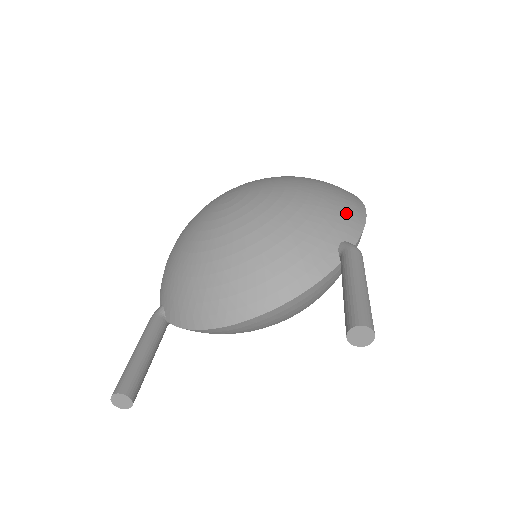
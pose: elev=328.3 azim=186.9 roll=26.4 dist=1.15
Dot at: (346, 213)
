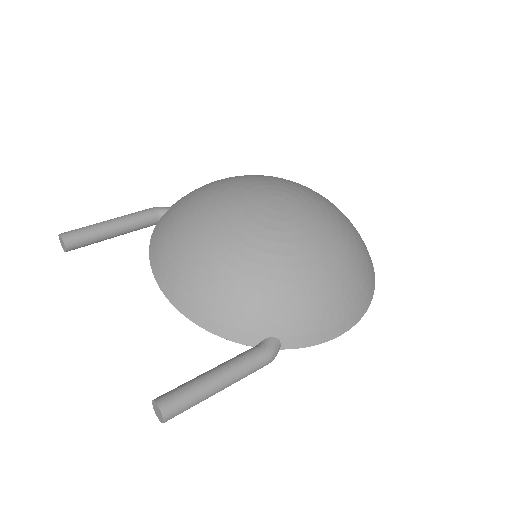
Dot at: (315, 323)
